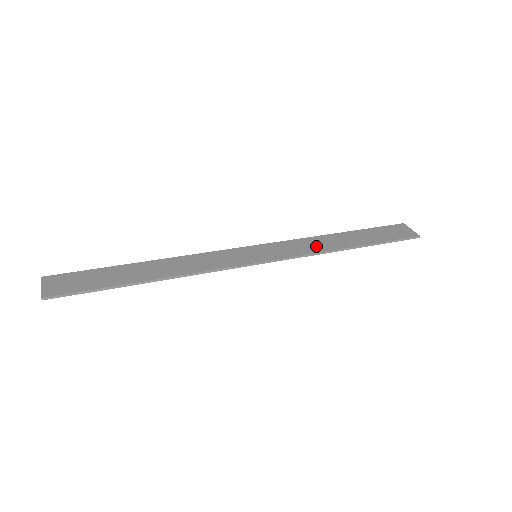
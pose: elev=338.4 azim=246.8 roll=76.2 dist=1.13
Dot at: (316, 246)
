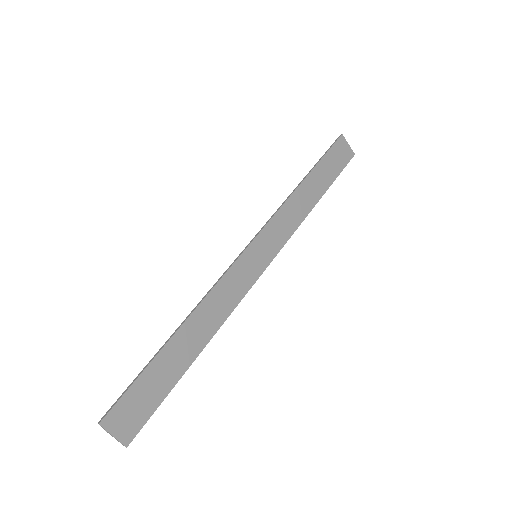
Dot at: (295, 215)
